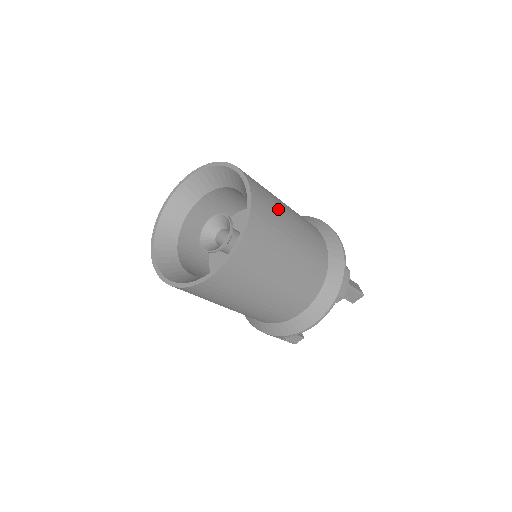
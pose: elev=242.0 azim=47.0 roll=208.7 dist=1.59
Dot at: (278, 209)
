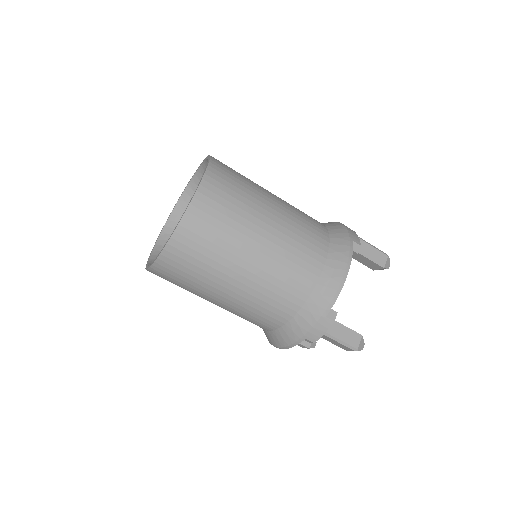
Dot at: occluded
